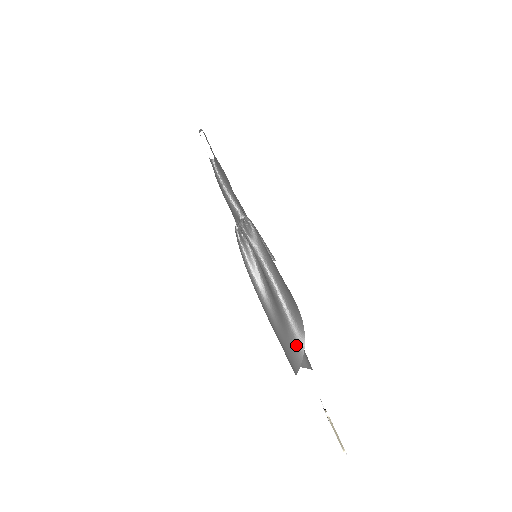
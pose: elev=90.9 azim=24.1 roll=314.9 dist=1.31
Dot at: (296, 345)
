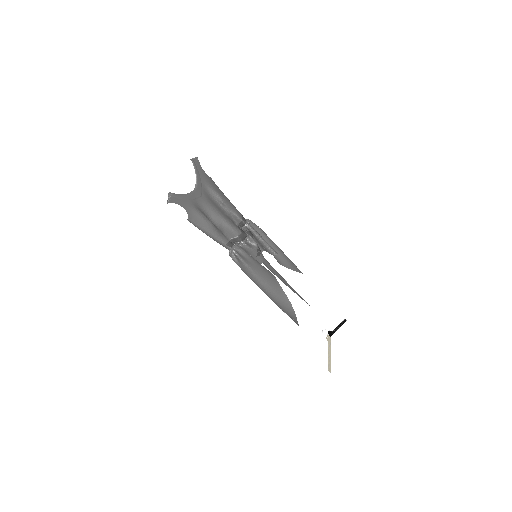
Dot at: (292, 319)
